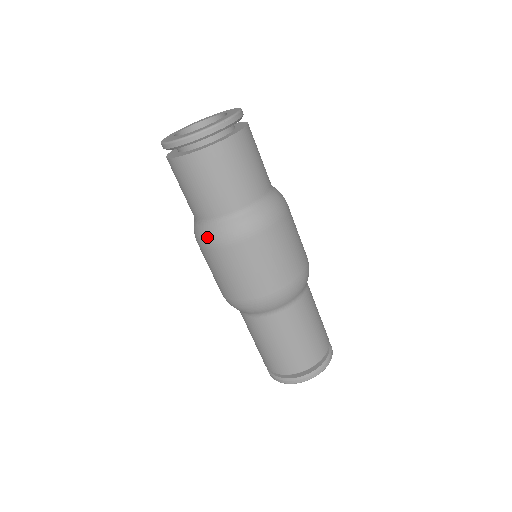
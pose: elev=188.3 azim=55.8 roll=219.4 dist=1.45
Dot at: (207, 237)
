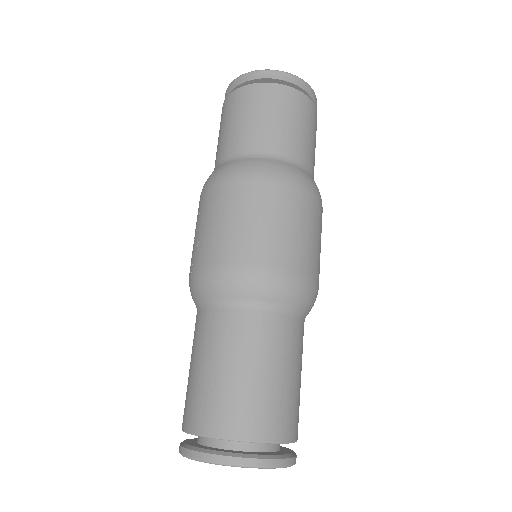
Dot at: (278, 169)
